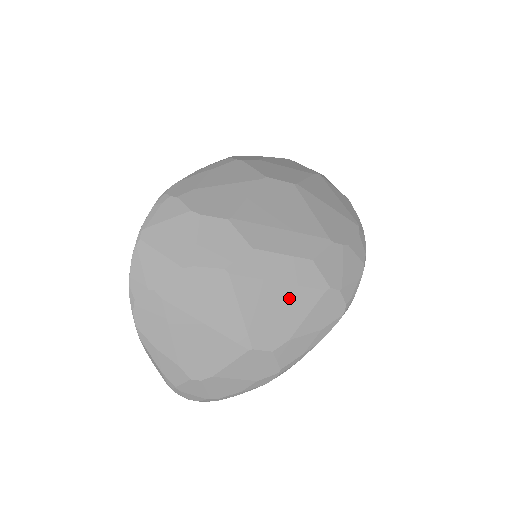
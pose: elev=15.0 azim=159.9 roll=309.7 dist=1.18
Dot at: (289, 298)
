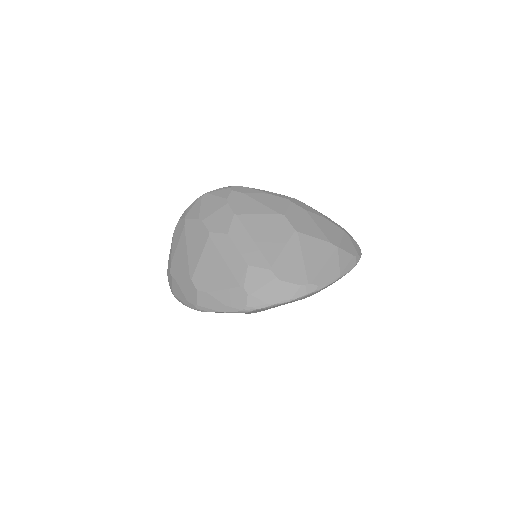
Dot at: (222, 272)
